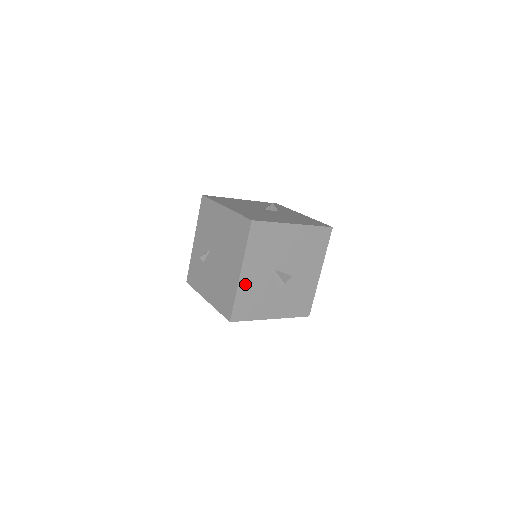
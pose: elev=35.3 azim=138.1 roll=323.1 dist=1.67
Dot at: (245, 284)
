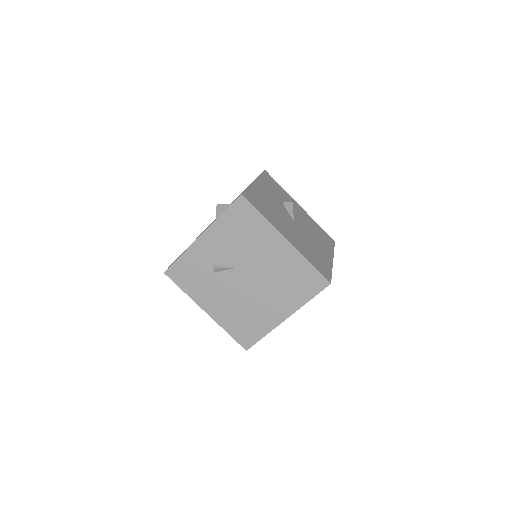
Dot at: occluded
